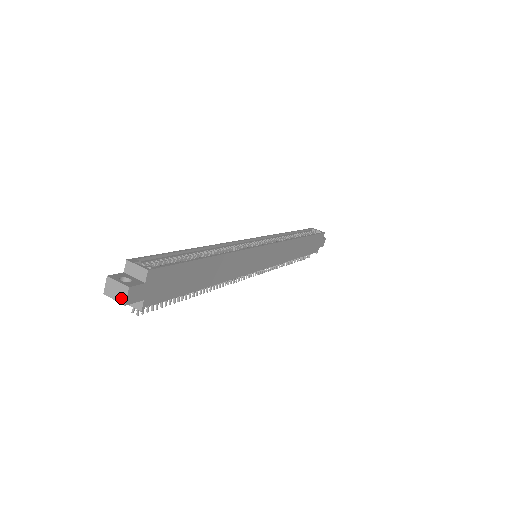
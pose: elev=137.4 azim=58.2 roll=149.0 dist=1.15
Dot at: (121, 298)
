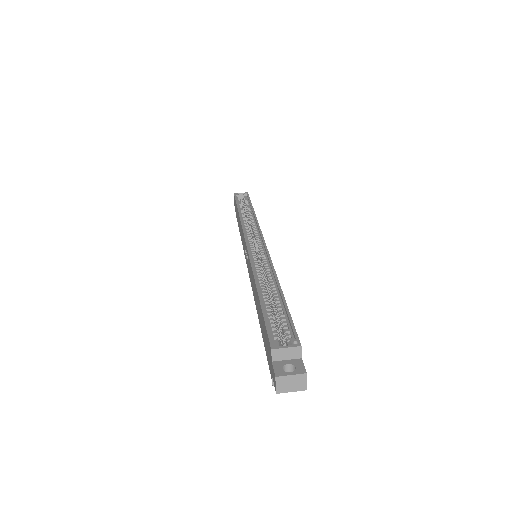
Dot at: (300, 386)
